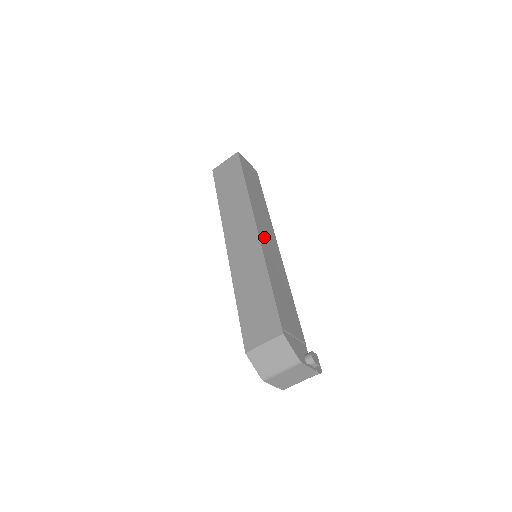
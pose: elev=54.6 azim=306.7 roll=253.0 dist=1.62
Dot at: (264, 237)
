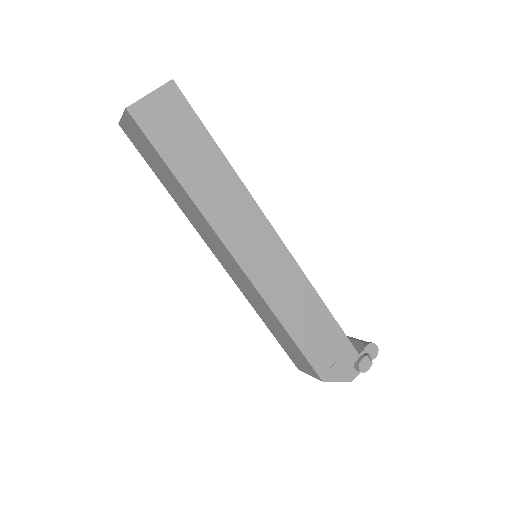
Dot at: (251, 258)
